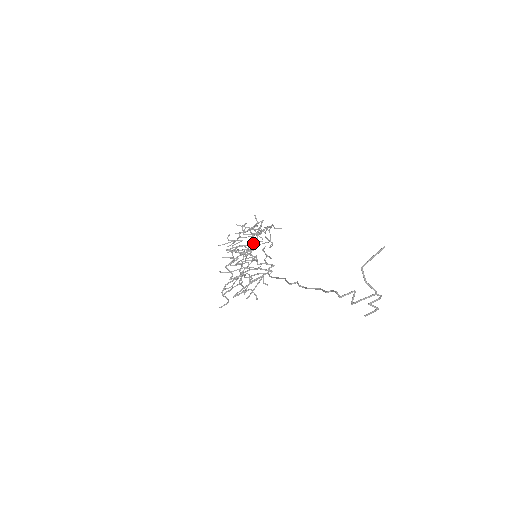
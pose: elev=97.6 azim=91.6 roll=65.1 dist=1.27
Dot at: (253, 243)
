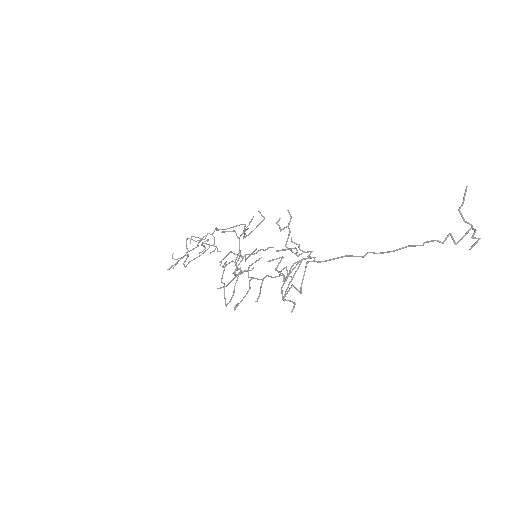
Dot at: (288, 236)
